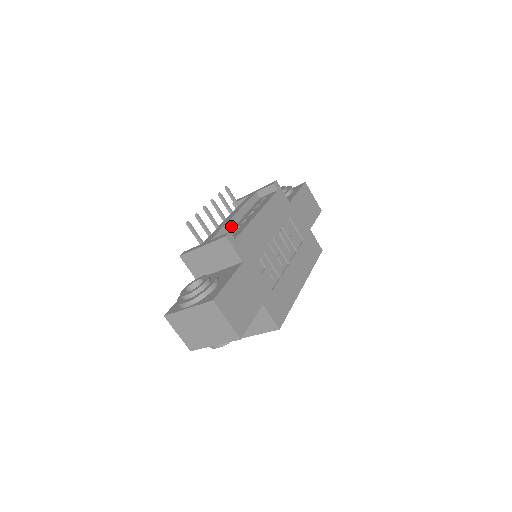
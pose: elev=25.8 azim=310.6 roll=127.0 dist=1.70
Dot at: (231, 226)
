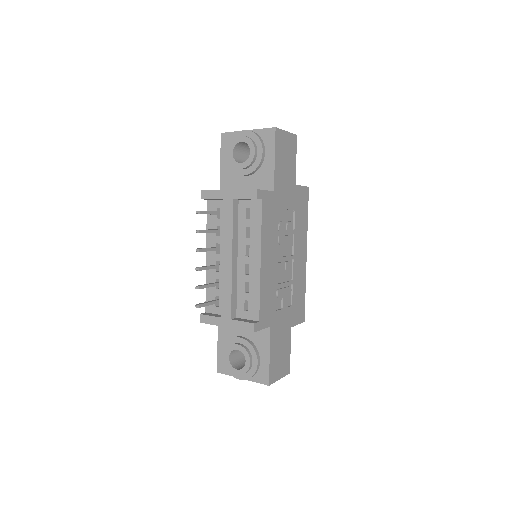
Dot at: (235, 277)
